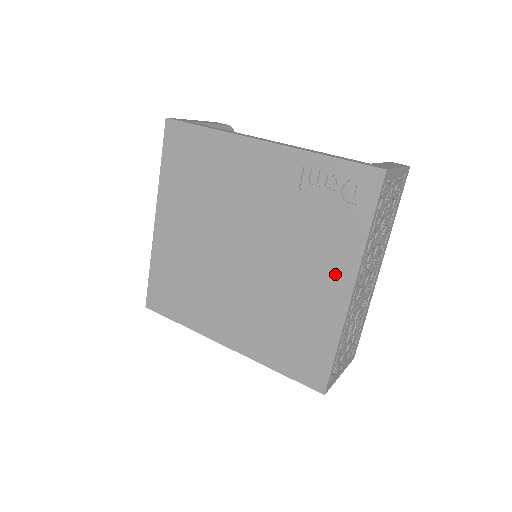
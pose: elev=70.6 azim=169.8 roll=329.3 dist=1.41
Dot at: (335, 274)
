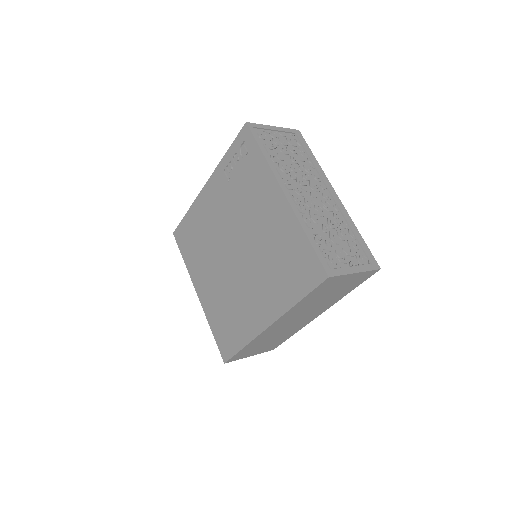
Dot at: (271, 197)
